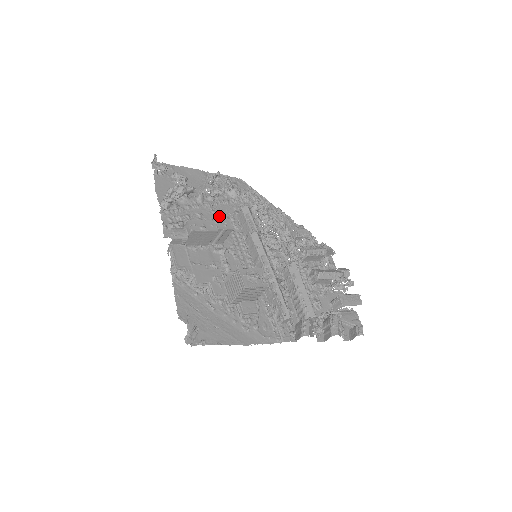
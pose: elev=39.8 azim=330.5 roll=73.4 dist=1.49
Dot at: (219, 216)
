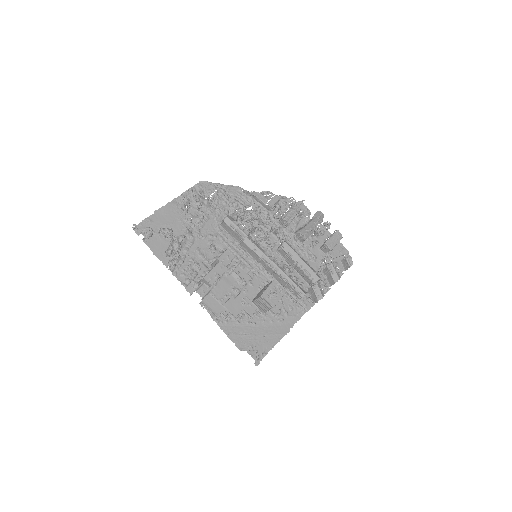
Dot at: (210, 238)
